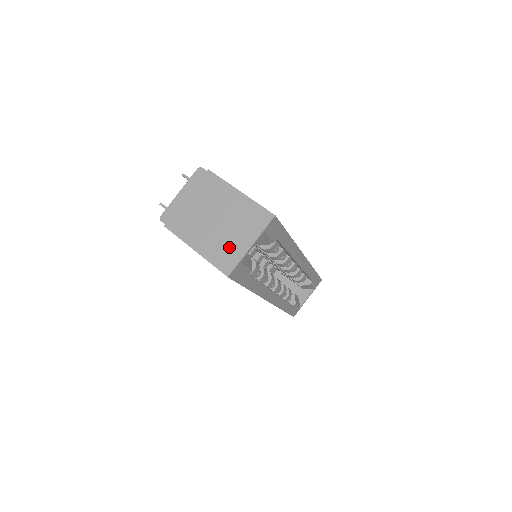
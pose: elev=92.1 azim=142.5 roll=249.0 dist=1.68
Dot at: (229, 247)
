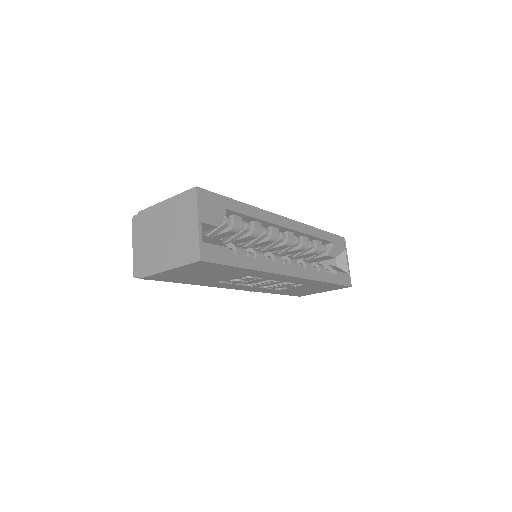
Dot at: (186, 241)
